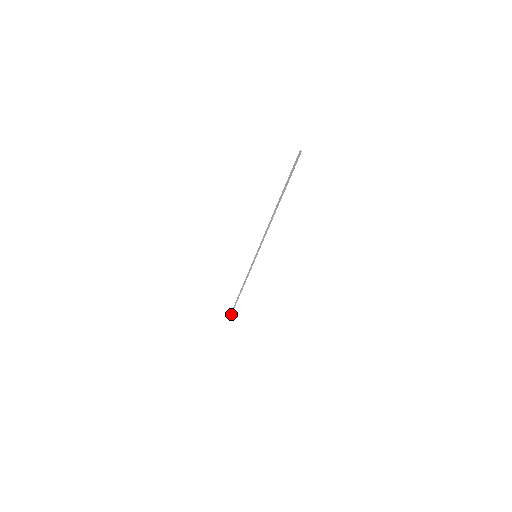
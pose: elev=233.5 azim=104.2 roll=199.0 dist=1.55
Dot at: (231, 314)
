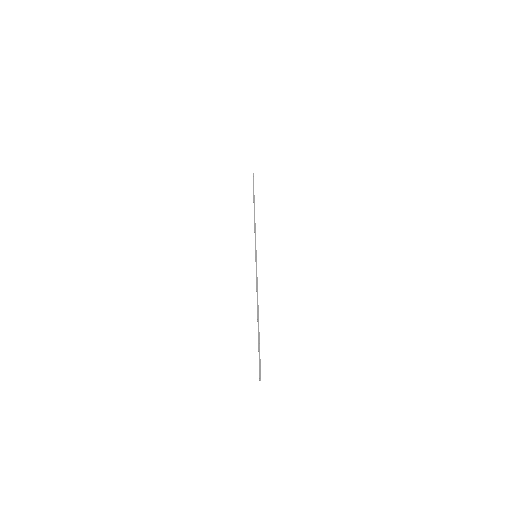
Dot at: (253, 179)
